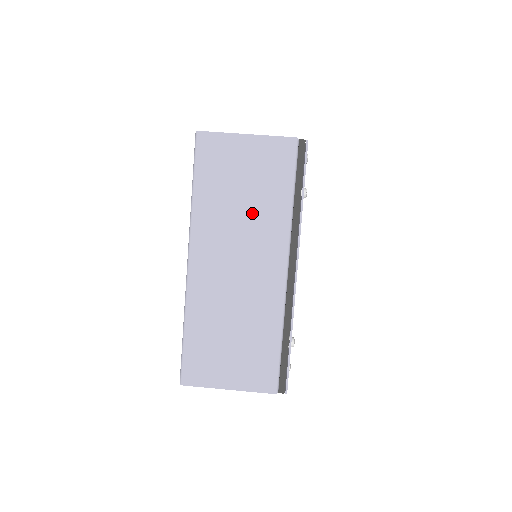
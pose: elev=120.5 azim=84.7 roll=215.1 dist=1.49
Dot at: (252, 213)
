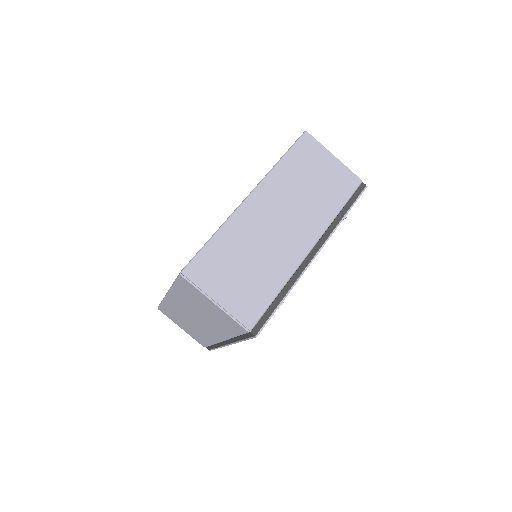
Dot at: (208, 318)
